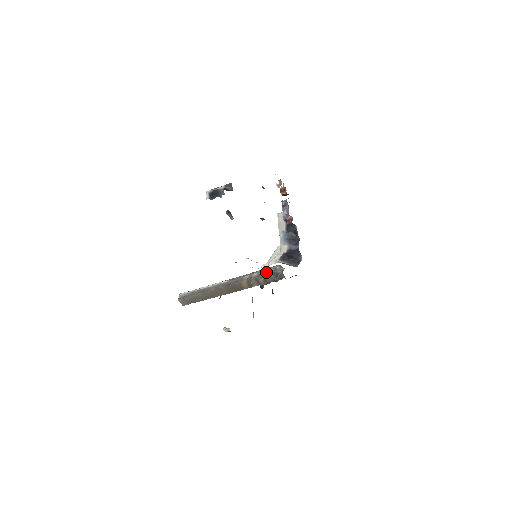
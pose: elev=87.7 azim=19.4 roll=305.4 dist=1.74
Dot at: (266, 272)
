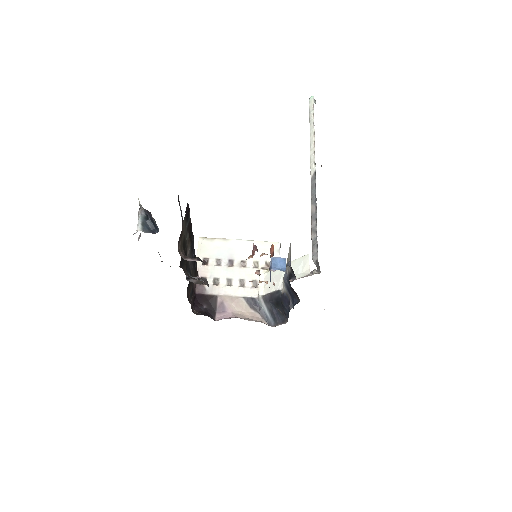
Dot at: (313, 242)
